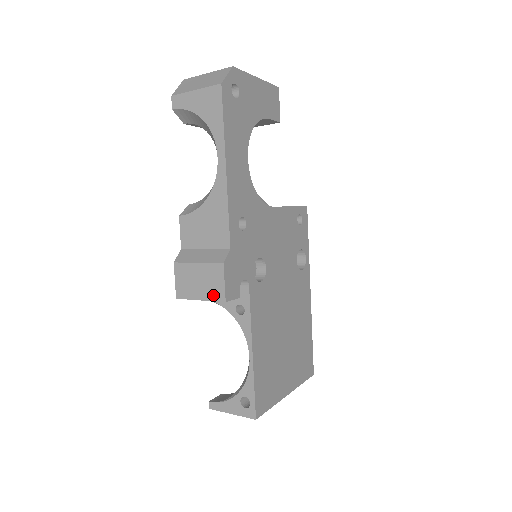
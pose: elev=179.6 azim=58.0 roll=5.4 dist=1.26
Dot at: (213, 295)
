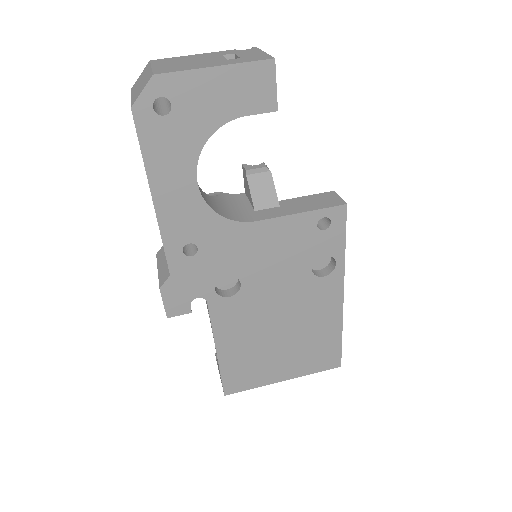
Dot at: occluded
